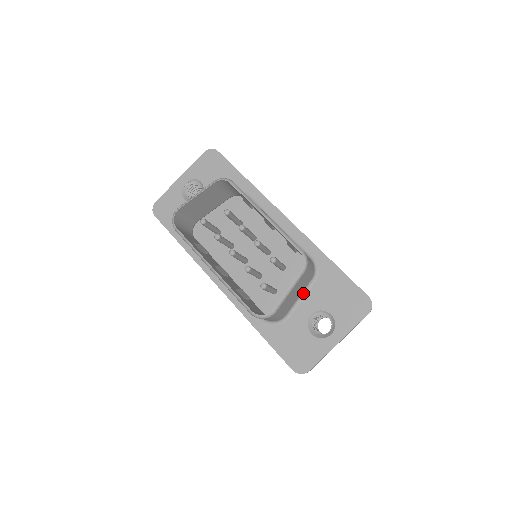
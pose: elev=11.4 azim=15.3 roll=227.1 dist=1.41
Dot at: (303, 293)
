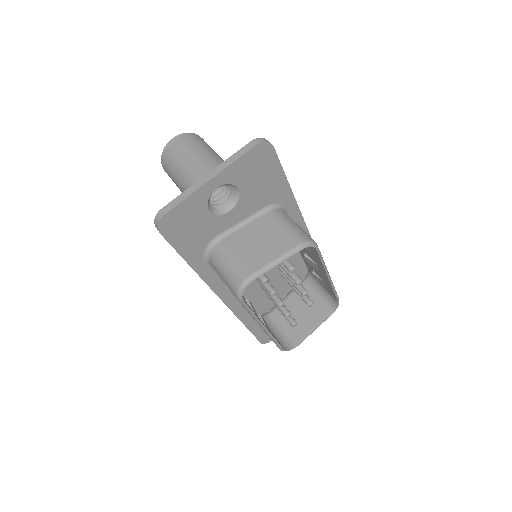
Dot at: (293, 294)
